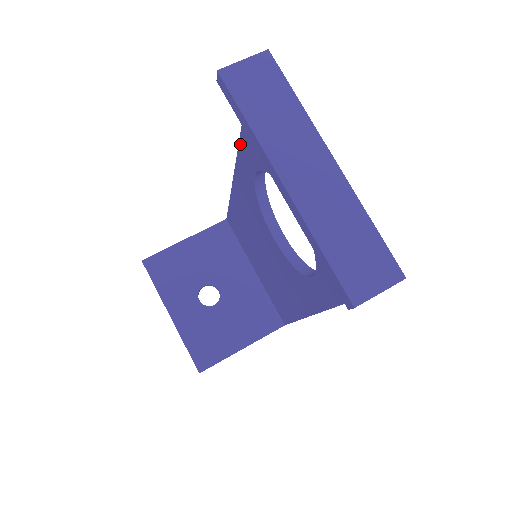
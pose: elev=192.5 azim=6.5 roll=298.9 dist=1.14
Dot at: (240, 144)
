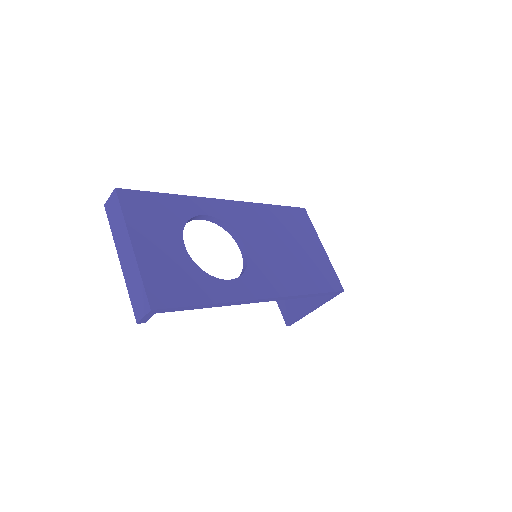
Dot at: occluded
